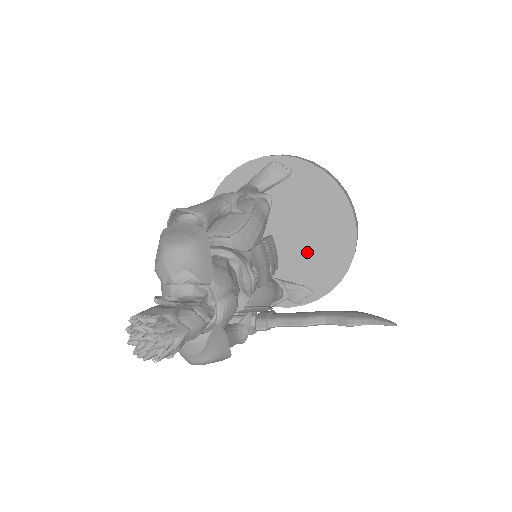
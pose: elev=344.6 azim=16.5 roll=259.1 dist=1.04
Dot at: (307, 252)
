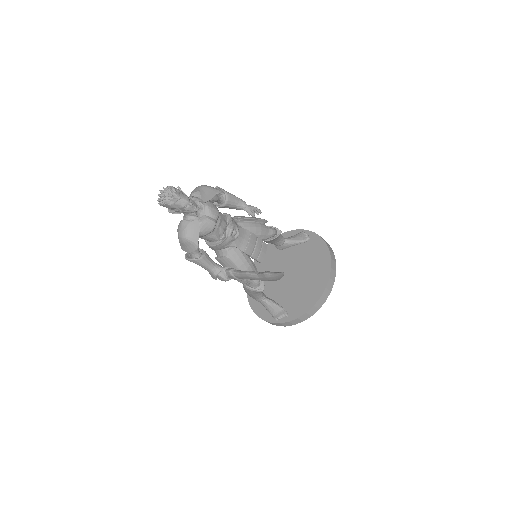
Dot at: (297, 289)
